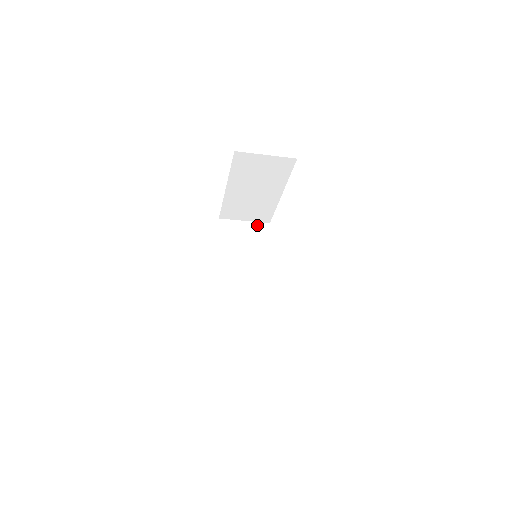
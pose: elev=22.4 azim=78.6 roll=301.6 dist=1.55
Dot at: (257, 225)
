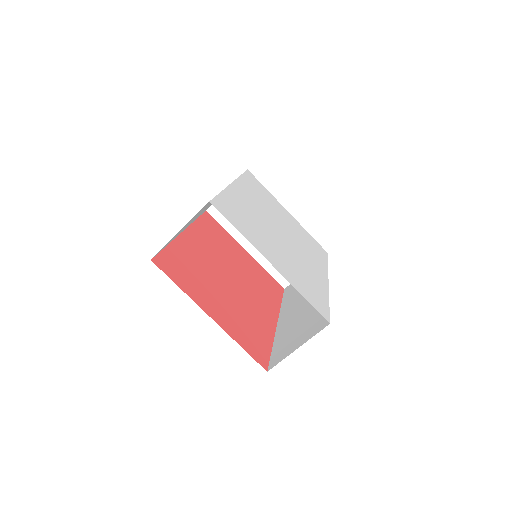
Dot at: occluded
